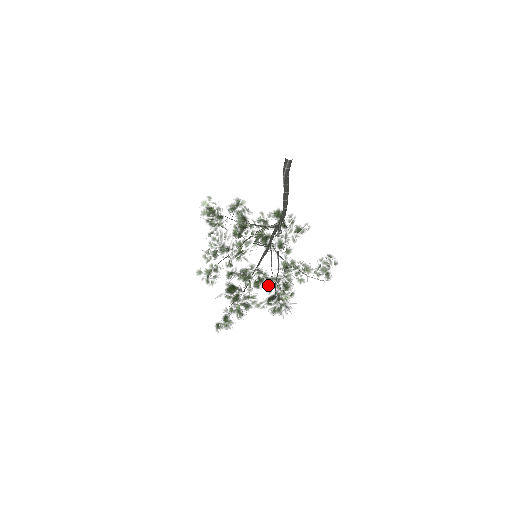
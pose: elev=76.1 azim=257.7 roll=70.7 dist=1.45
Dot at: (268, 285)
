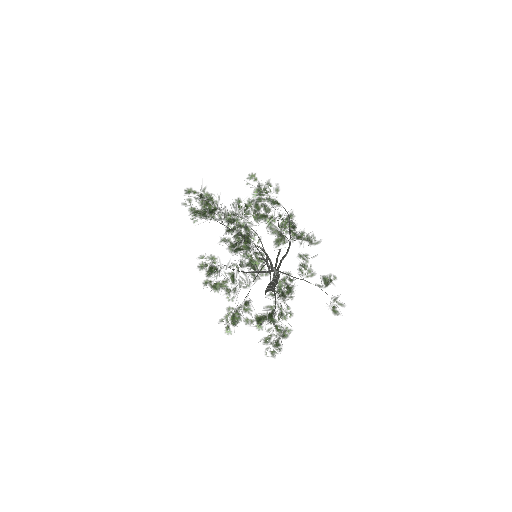
Dot at: occluded
